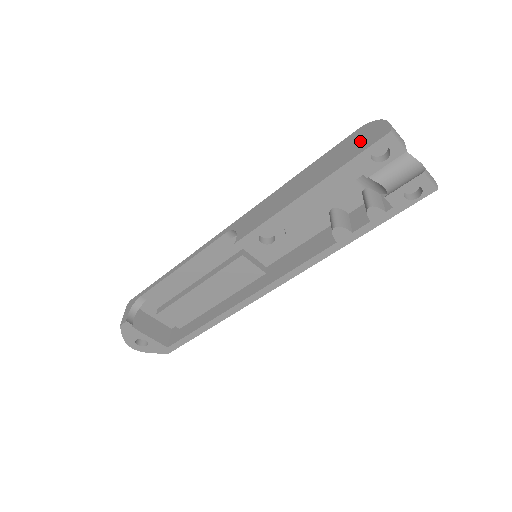
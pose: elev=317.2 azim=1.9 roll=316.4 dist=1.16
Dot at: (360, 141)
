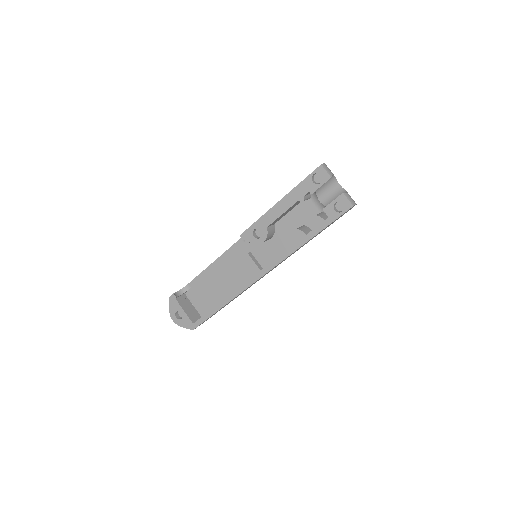
Dot at: occluded
